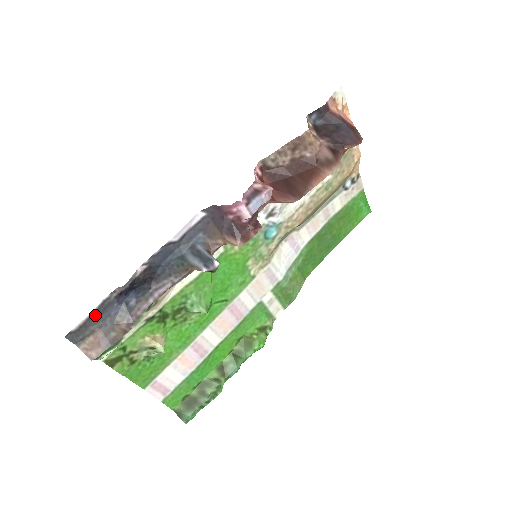
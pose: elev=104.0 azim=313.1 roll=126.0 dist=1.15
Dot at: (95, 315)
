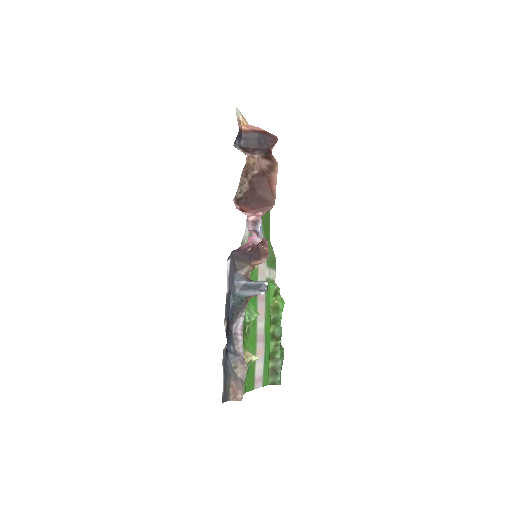
Dot at: (225, 375)
